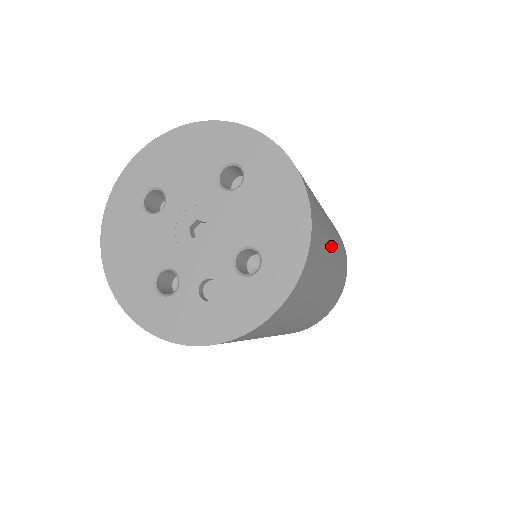
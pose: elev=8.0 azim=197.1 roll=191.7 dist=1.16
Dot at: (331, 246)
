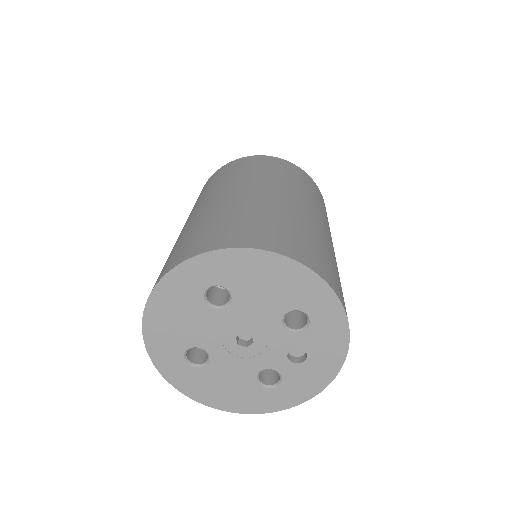
Dot at: (298, 211)
